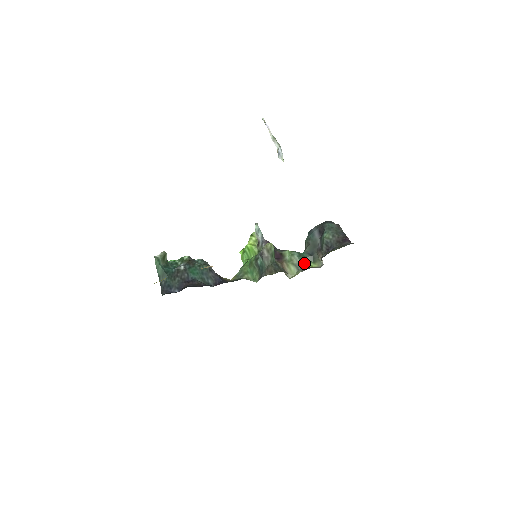
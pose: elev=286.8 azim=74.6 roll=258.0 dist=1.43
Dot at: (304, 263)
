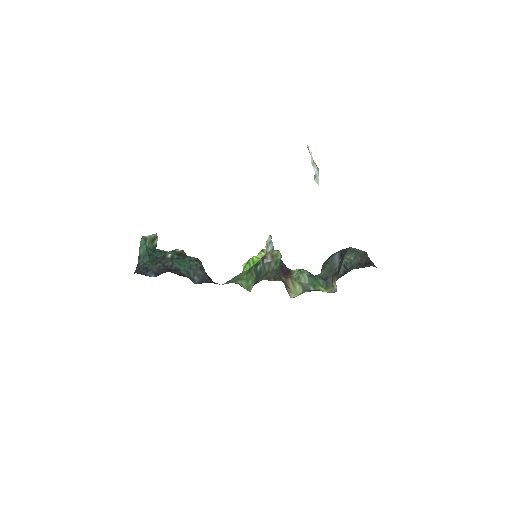
Dot at: (313, 285)
